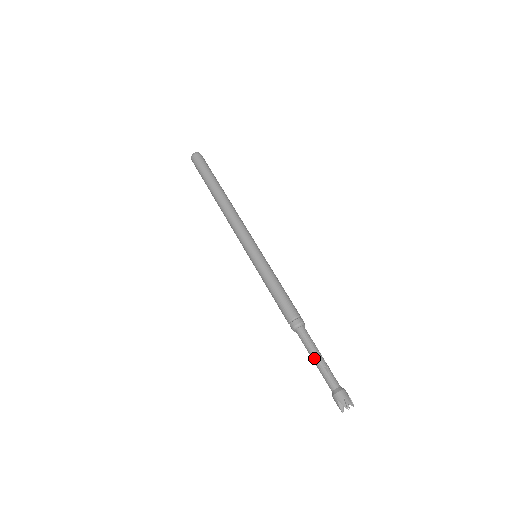
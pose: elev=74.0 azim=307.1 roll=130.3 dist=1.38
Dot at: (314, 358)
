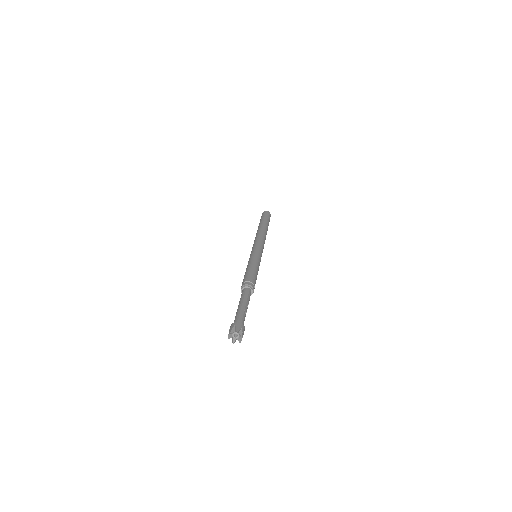
Dot at: (242, 303)
